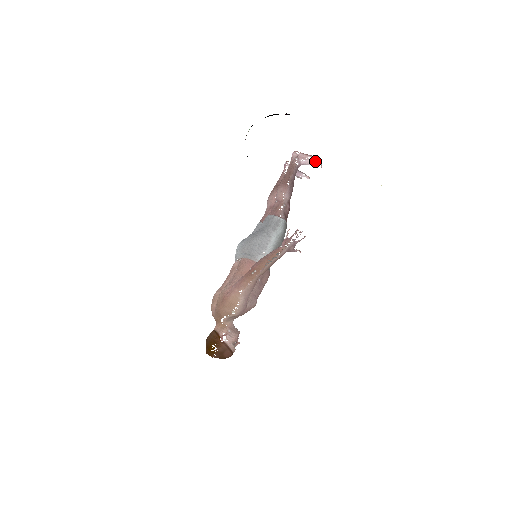
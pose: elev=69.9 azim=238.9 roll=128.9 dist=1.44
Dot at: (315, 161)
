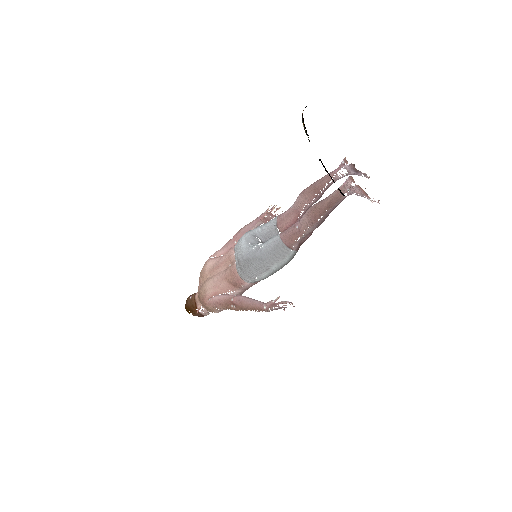
Dot at: (371, 200)
